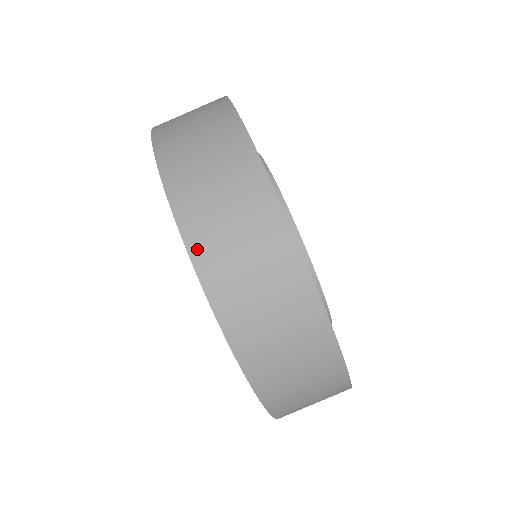
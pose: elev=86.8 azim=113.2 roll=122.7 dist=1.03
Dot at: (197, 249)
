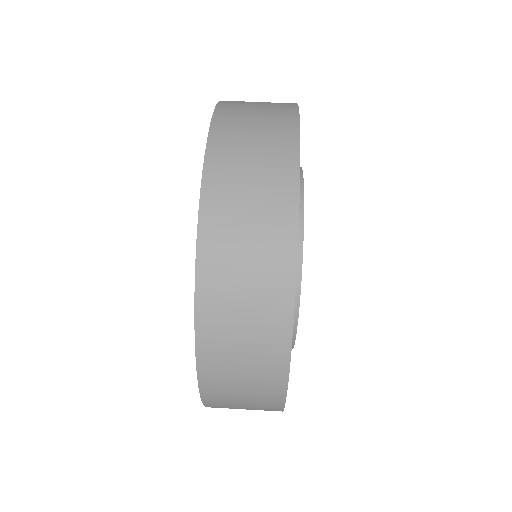
Dot at: (204, 324)
